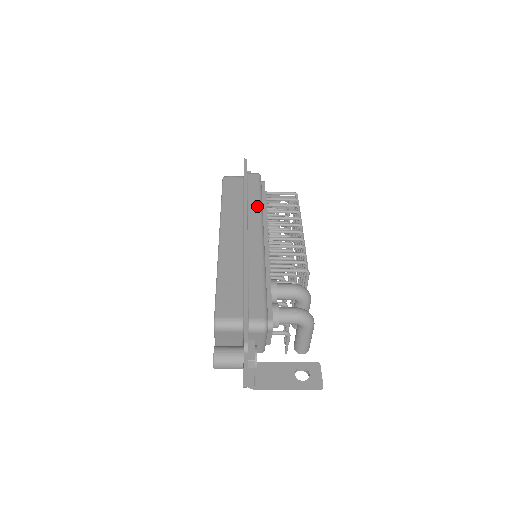
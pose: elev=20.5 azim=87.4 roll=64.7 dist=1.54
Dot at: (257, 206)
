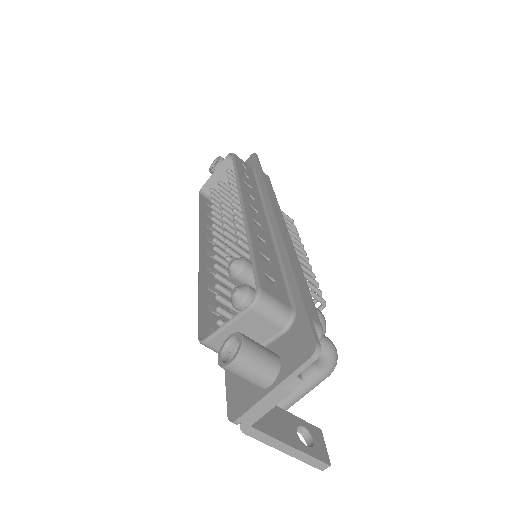
Dot at: (276, 202)
